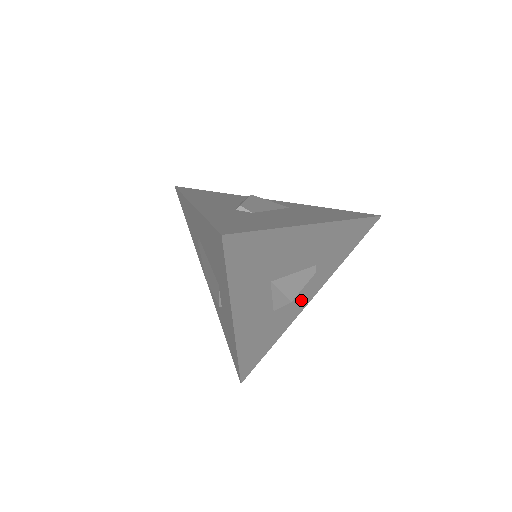
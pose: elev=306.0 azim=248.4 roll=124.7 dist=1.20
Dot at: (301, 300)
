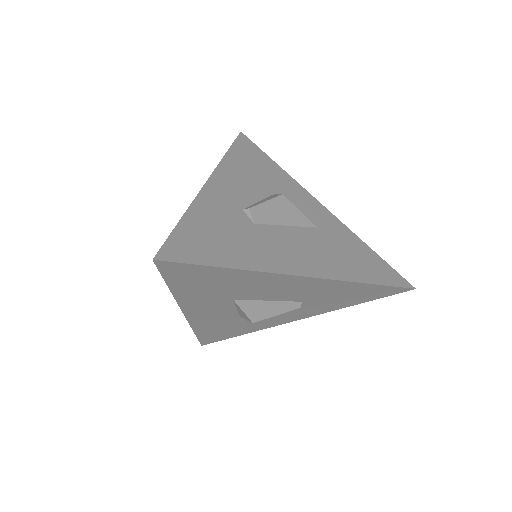
Dot at: (282, 317)
